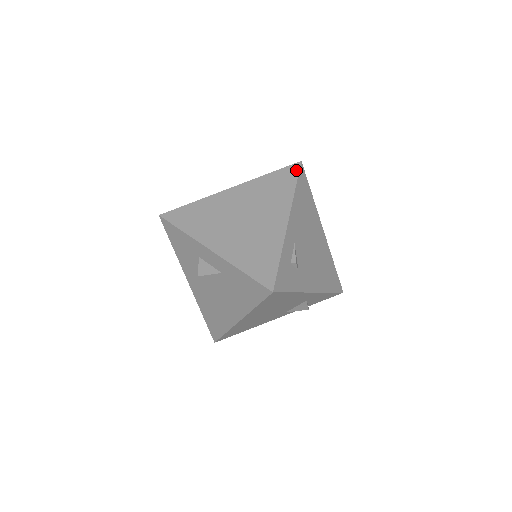
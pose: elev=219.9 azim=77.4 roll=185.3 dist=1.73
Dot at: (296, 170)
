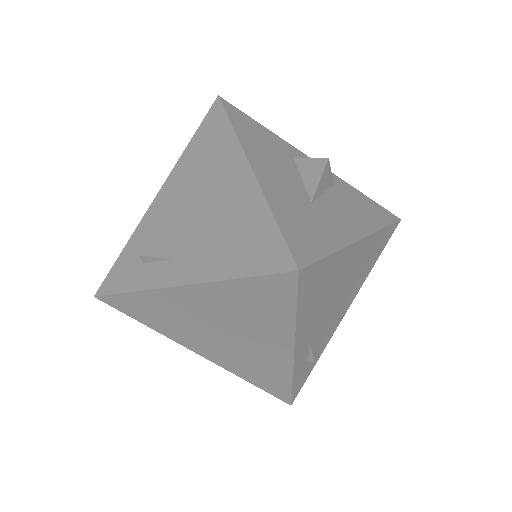
Dot at: (291, 287)
